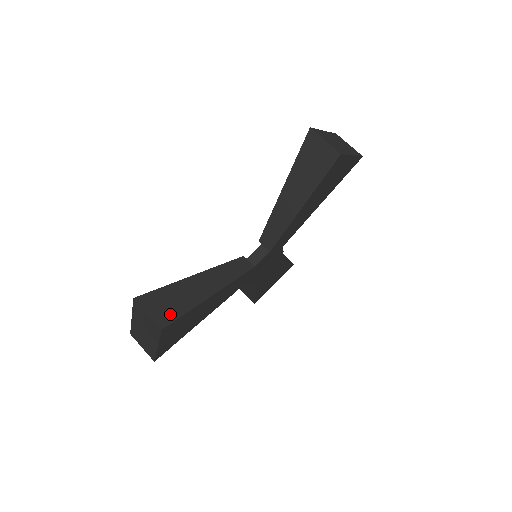
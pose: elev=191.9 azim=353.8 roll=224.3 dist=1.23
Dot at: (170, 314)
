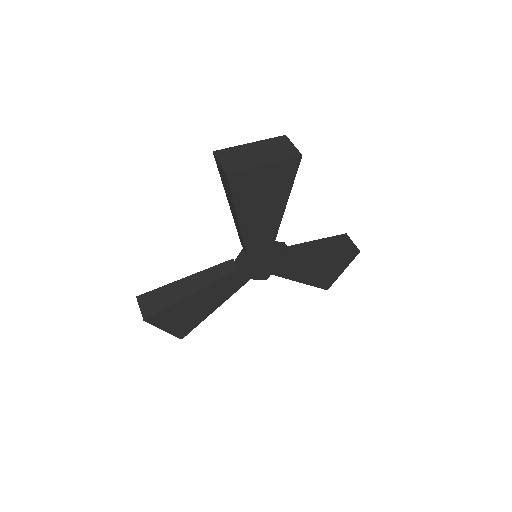
Dot at: (154, 309)
